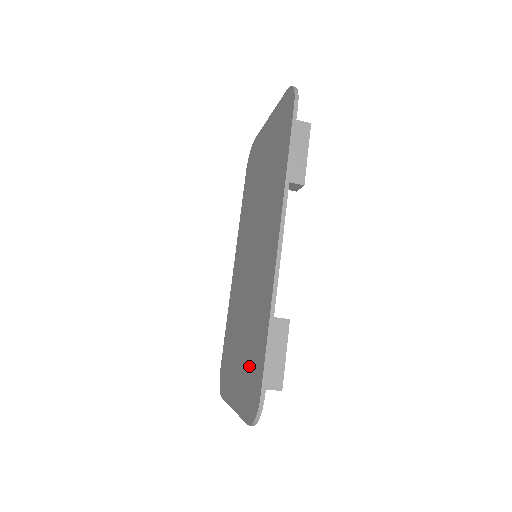
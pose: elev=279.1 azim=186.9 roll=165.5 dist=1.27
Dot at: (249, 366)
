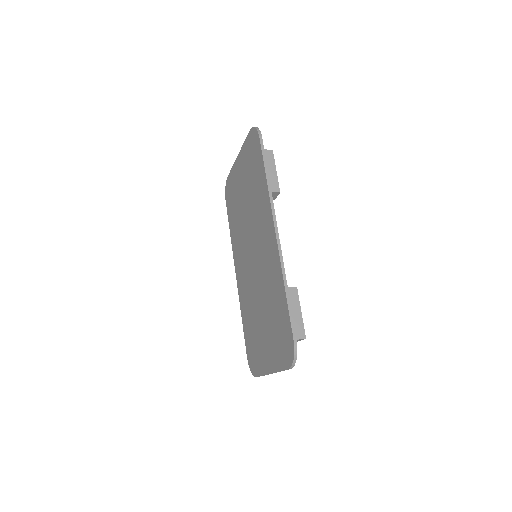
Dot at: (276, 330)
